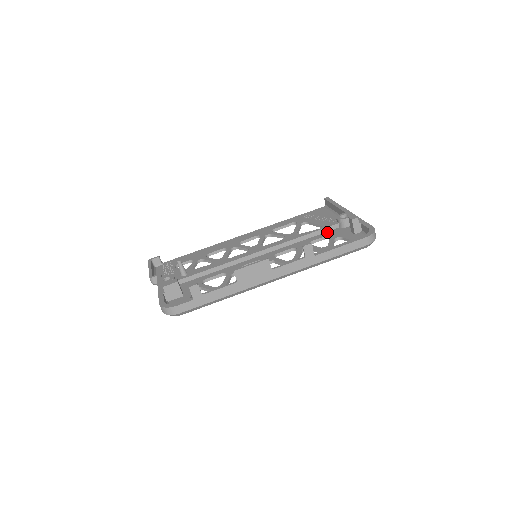
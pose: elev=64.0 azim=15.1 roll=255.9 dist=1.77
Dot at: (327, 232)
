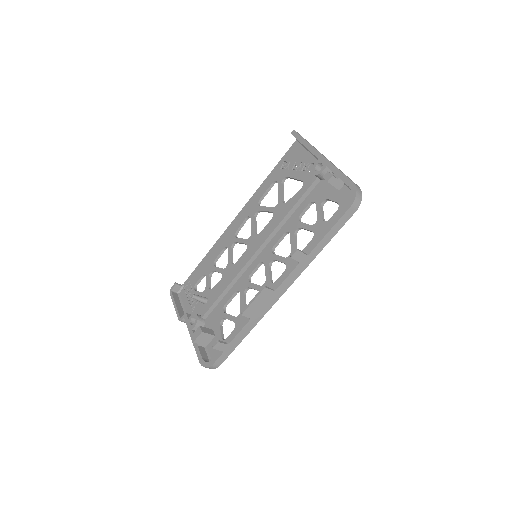
Dot at: (310, 193)
